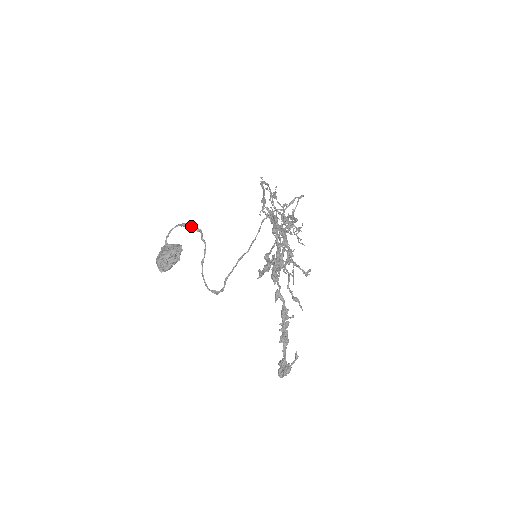
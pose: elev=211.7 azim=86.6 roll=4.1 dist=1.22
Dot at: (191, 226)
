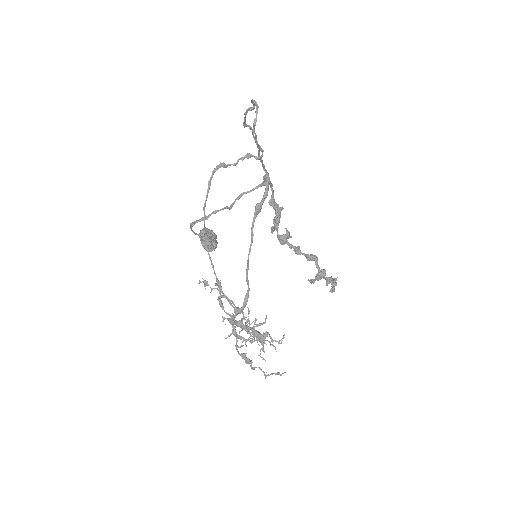
Dot at: occluded
